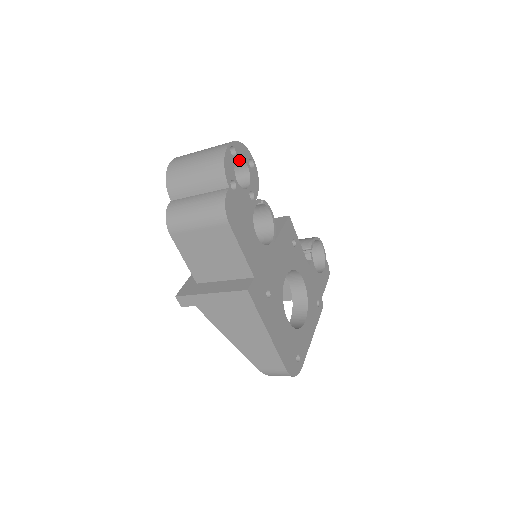
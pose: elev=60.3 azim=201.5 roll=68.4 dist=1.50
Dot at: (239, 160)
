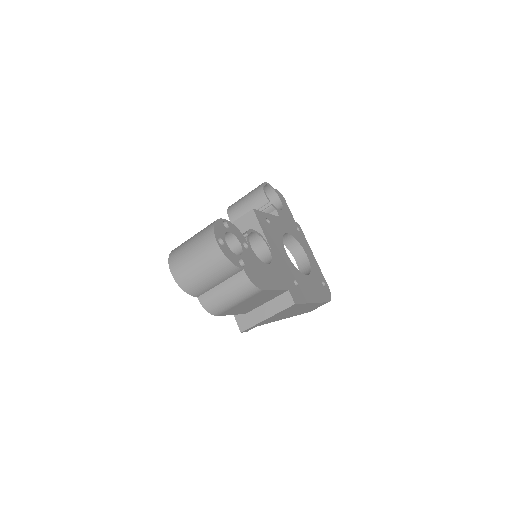
Dot at: occluded
